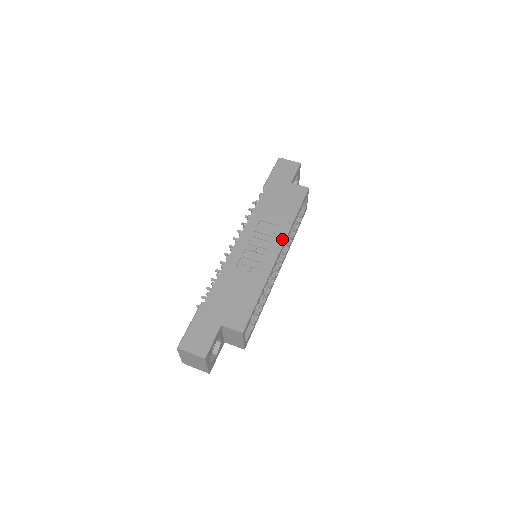
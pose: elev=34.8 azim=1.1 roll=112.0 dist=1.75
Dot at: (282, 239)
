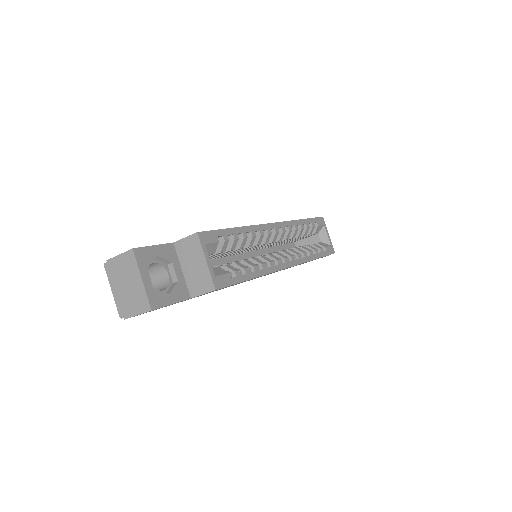
Dot at: occluded
